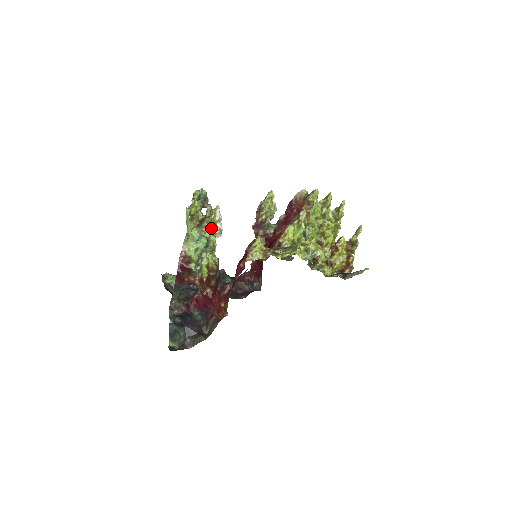
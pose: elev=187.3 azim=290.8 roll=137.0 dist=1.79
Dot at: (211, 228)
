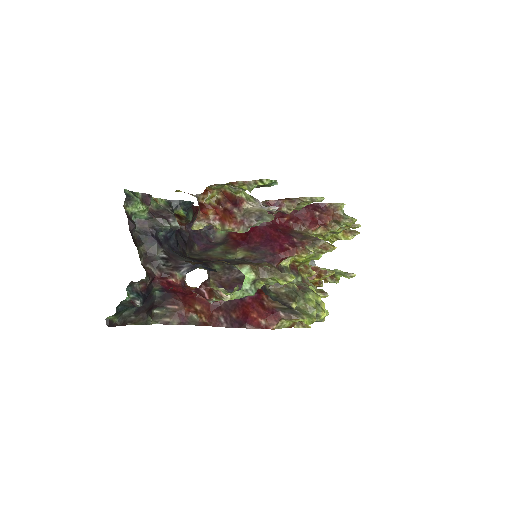
Dot at: (269, 282)
